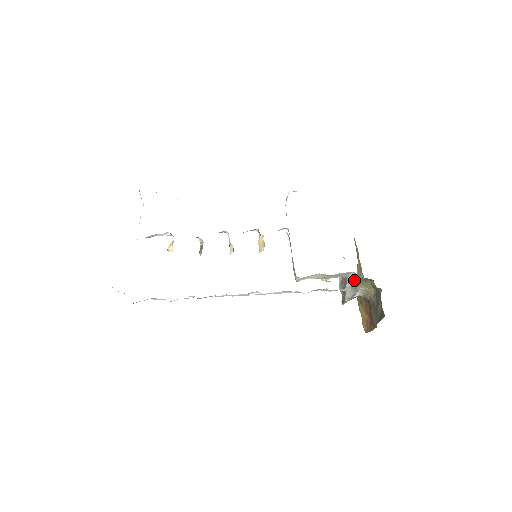
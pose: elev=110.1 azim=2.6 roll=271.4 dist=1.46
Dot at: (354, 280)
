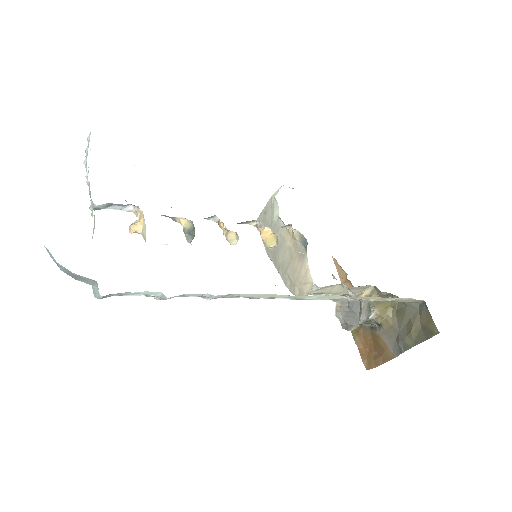
Dot at: (372, 296)
